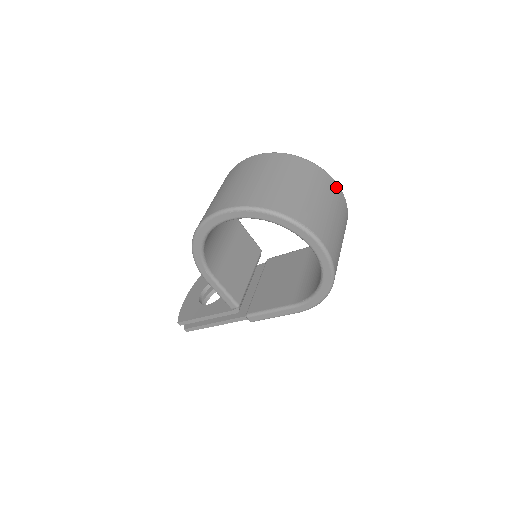
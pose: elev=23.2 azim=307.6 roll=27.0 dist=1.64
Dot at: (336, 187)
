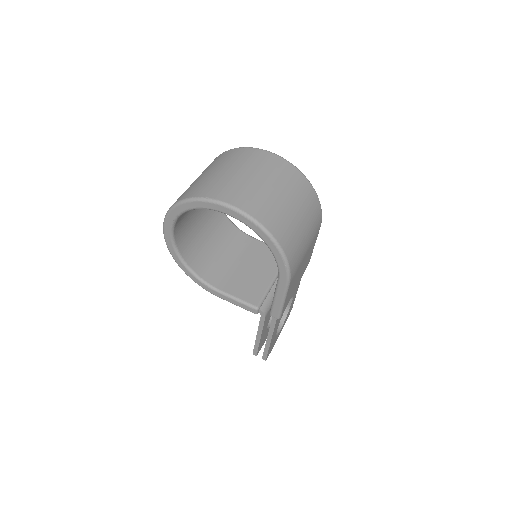
Dot at: (261, 153)
